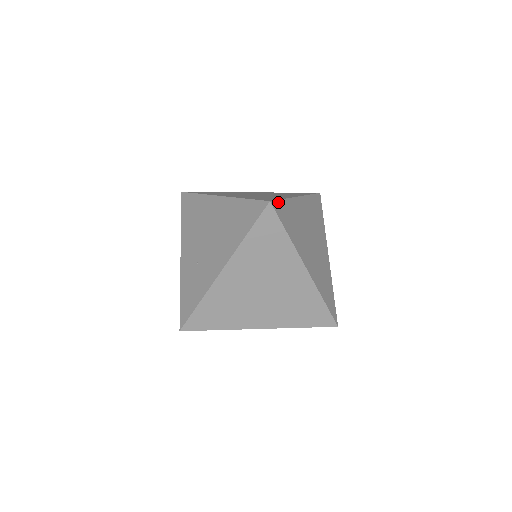
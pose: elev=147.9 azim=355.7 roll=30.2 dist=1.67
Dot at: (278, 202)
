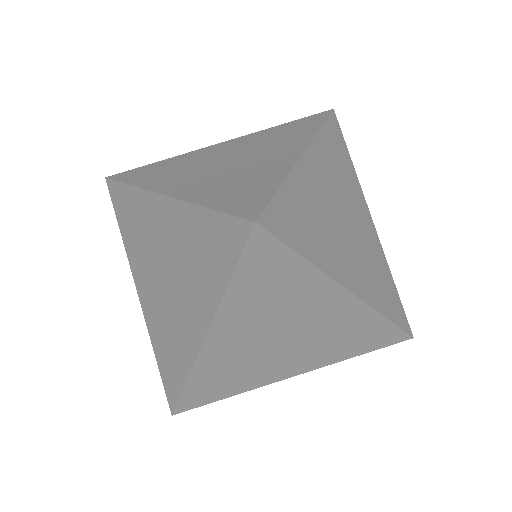
Dot at: (271, 205)
